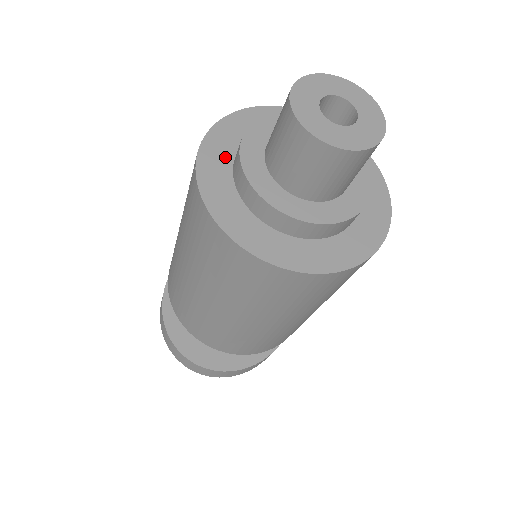
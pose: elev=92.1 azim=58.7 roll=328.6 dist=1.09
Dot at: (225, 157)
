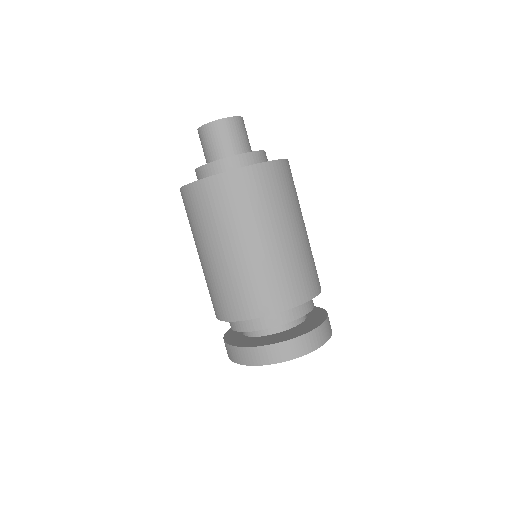
Dot at: occluded
